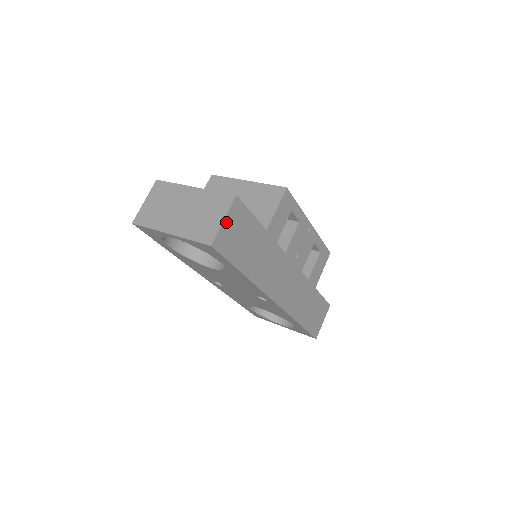
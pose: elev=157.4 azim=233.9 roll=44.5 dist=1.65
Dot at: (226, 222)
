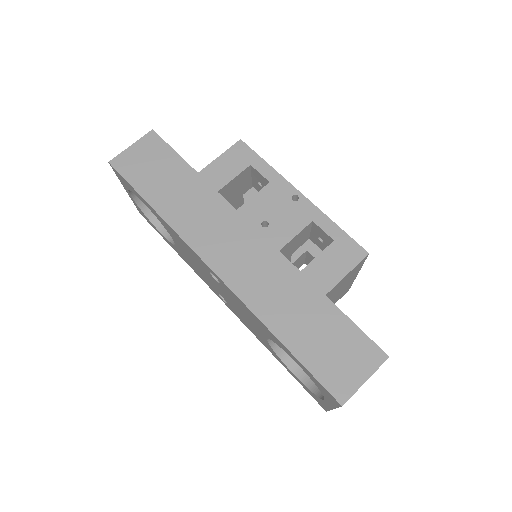
Dot at: (134, 148)
